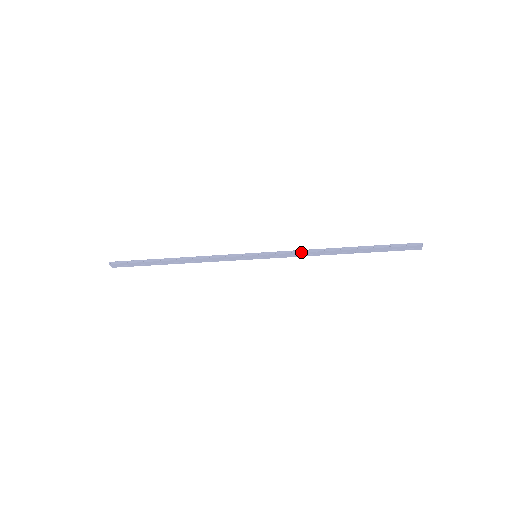
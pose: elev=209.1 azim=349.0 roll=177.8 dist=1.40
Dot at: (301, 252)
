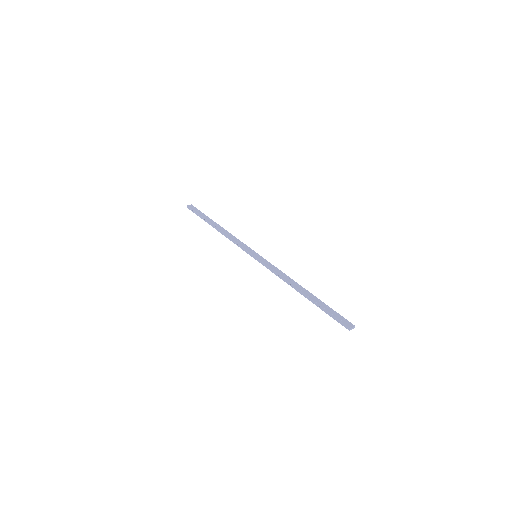
Dot at: occluded
